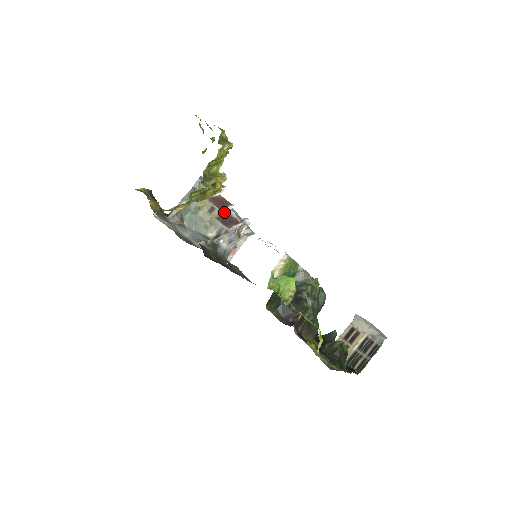
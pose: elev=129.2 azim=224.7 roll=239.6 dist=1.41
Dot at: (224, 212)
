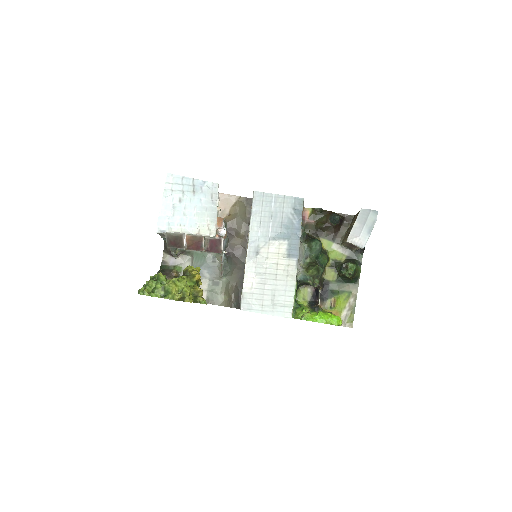
Dot at: (204, 244)
